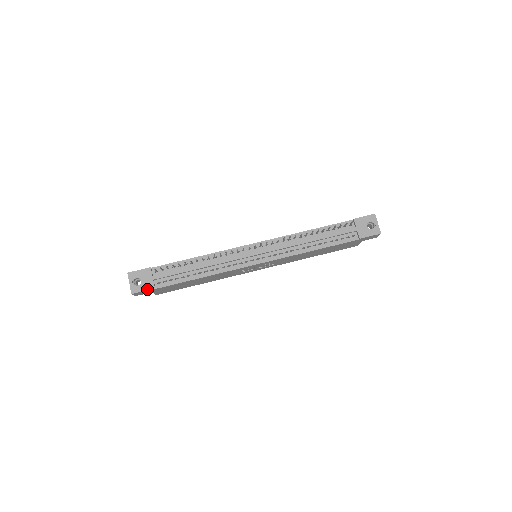
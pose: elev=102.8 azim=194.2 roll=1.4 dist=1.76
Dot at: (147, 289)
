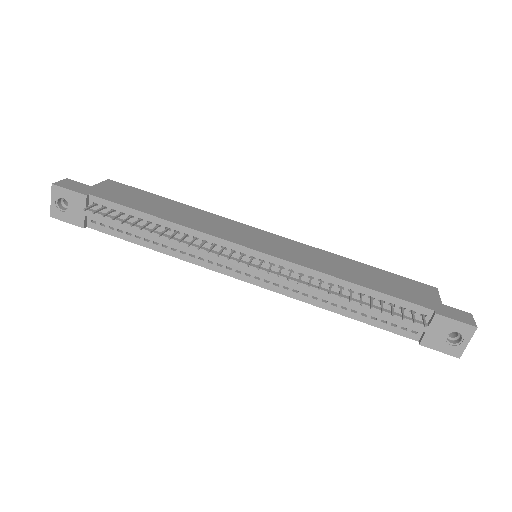
Dot at: (73, 223)
